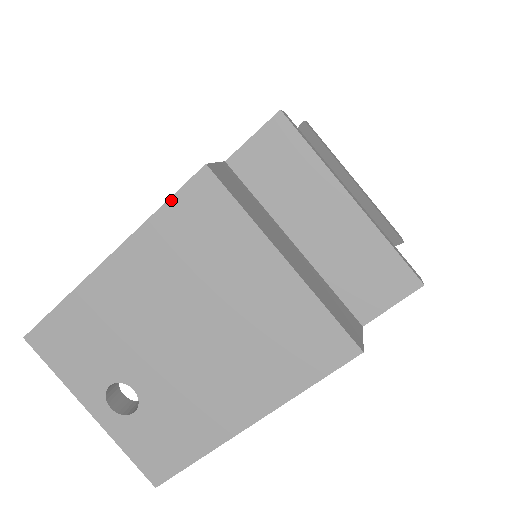
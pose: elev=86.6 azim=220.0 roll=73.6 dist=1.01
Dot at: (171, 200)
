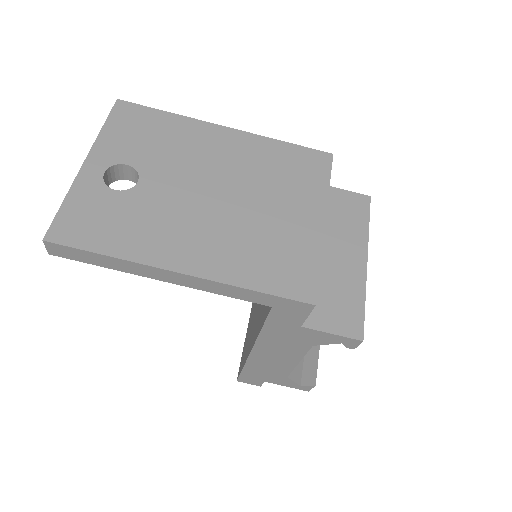
Dot at: (298, 146)
